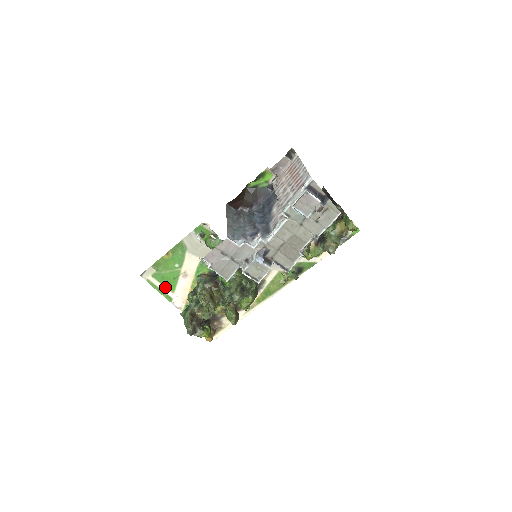
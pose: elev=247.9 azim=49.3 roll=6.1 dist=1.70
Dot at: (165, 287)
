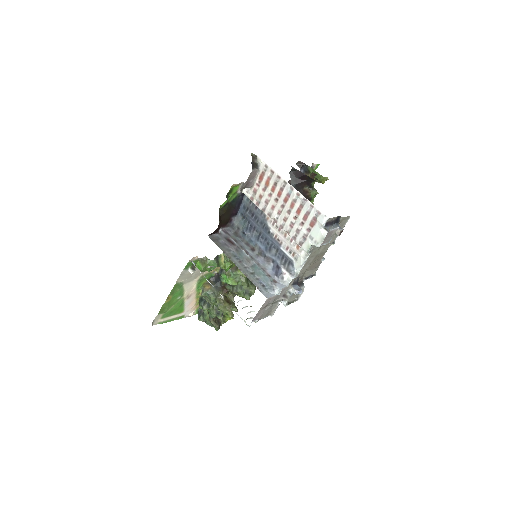
Dot at: (175, 315)
